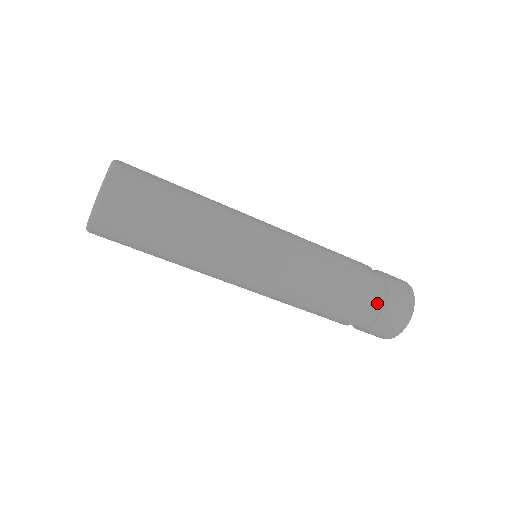
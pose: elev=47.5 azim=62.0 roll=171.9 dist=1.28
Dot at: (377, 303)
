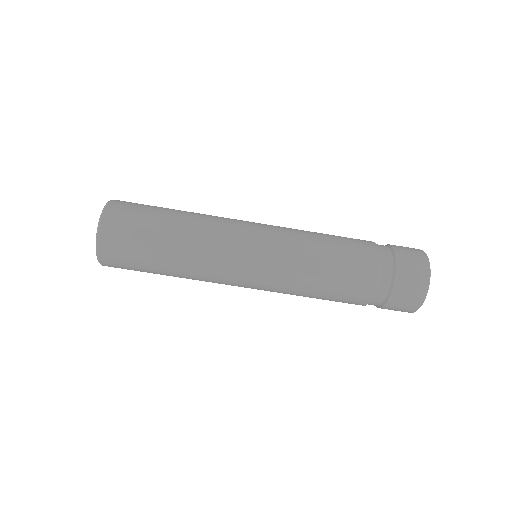
Dot at: (386, 259)
